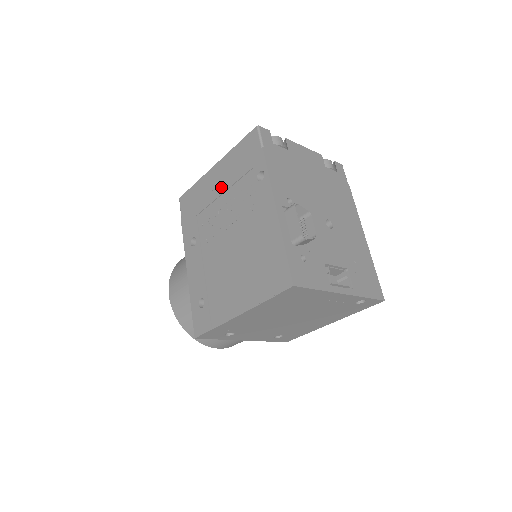
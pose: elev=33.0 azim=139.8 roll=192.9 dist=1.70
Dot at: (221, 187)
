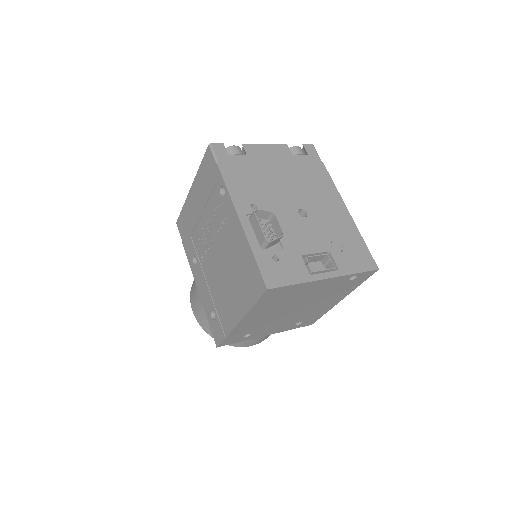
Dot at: (200, 207)
